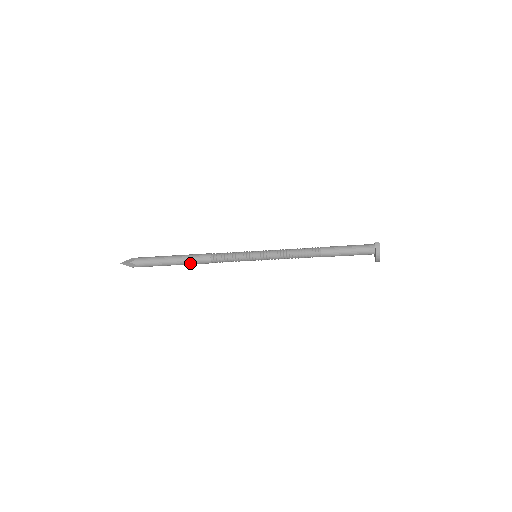
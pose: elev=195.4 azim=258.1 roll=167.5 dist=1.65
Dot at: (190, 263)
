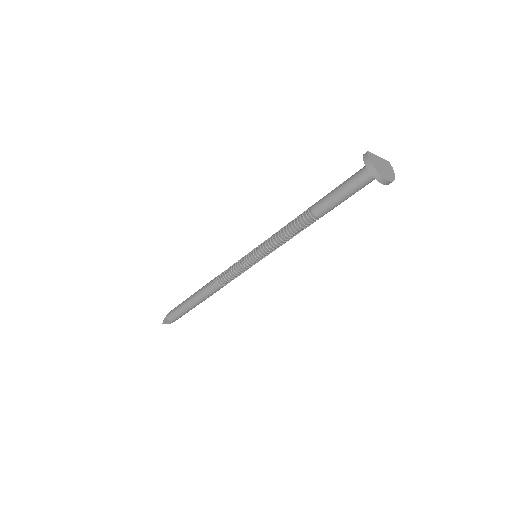
Dot at: (204, 295)
